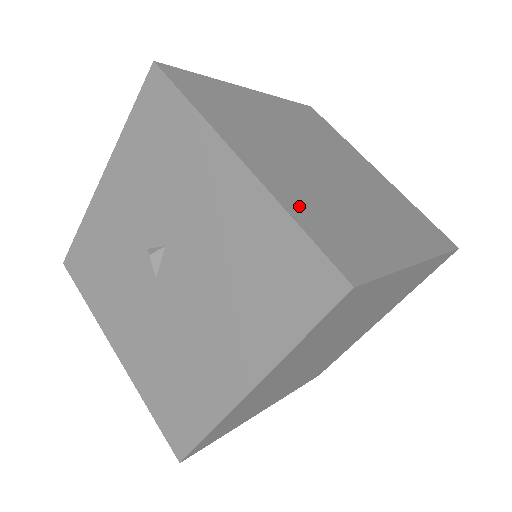
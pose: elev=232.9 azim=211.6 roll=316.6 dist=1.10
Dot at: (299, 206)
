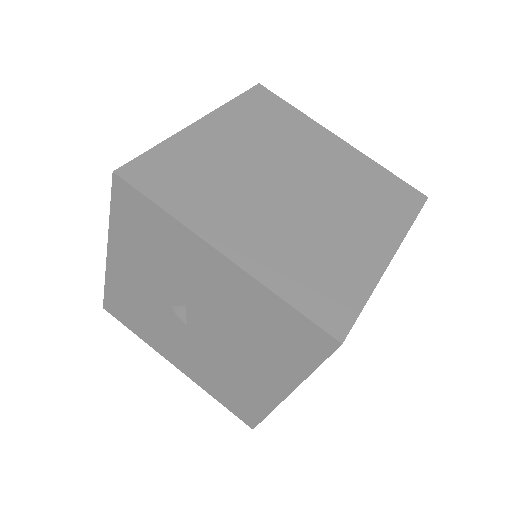
Dot at: (282, 276)
